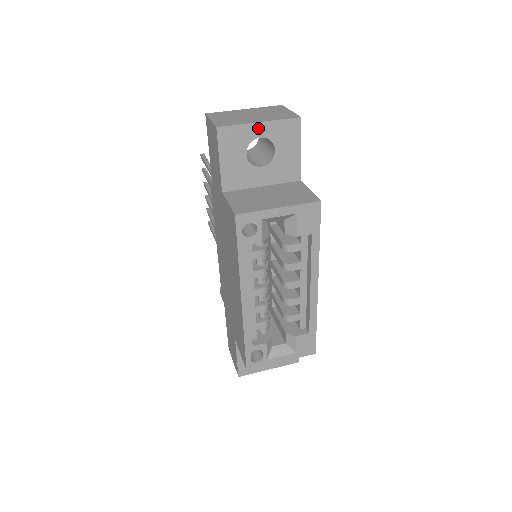
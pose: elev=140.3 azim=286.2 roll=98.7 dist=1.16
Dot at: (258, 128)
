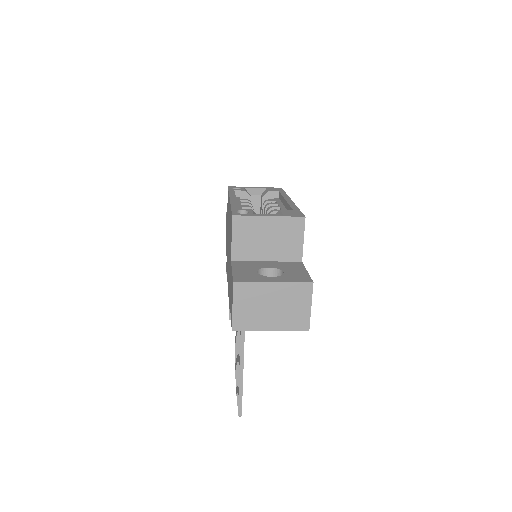
Dot at: occluded
